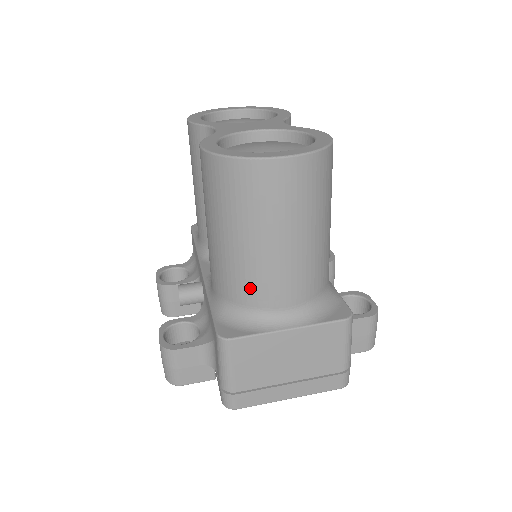
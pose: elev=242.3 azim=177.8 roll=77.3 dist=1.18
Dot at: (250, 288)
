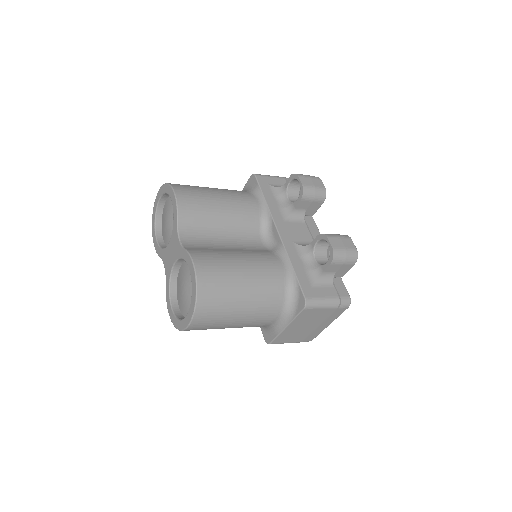
Dot at: occluded
